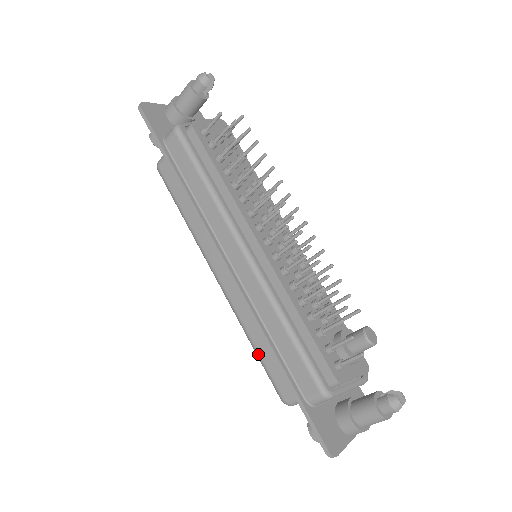
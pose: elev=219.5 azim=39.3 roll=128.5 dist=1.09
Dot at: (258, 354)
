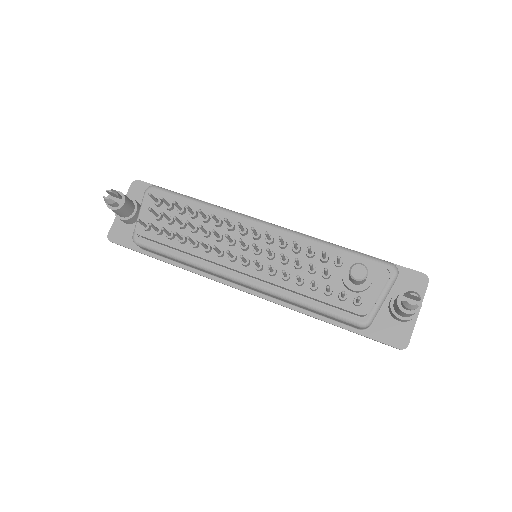
Dot at: occluded
